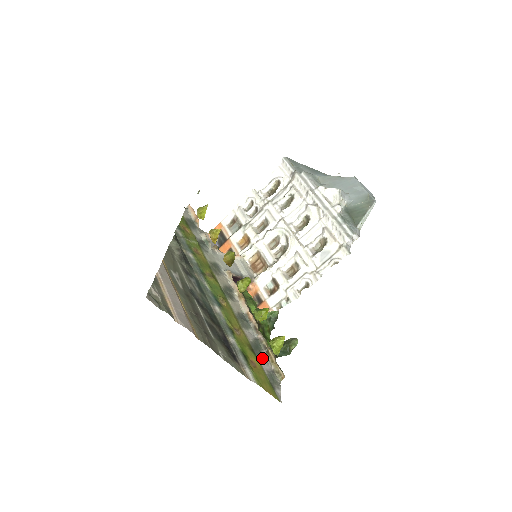
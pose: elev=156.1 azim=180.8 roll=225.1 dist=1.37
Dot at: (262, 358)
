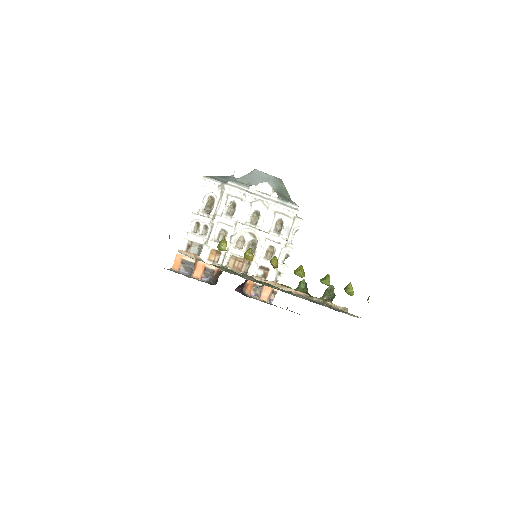
Dot at: occluded
